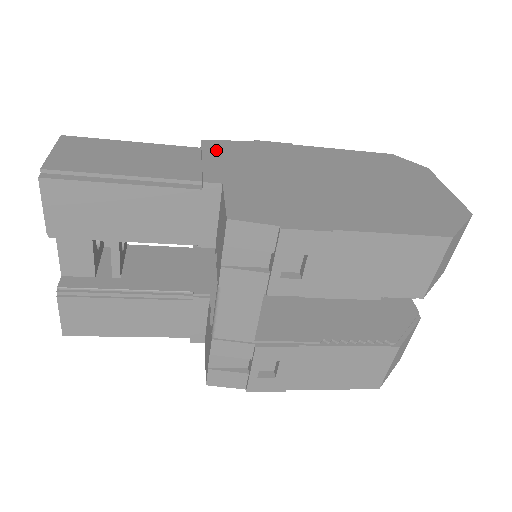
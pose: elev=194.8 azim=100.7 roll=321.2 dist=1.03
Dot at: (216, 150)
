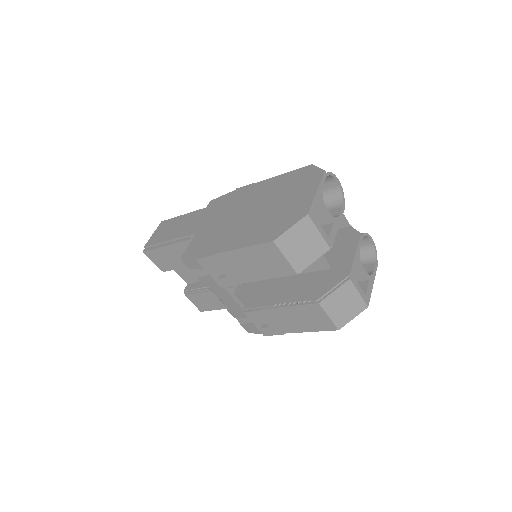
Dot at: (211, 207)
